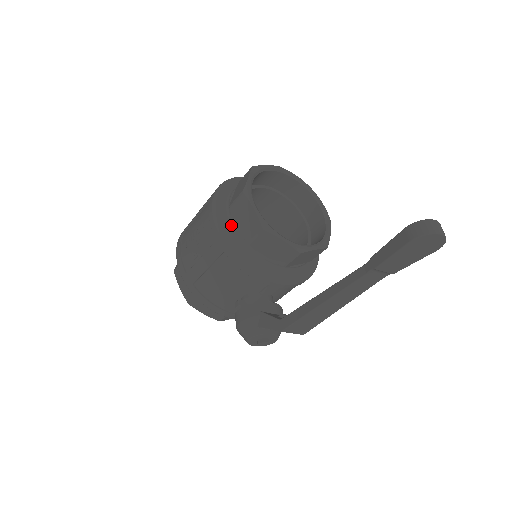
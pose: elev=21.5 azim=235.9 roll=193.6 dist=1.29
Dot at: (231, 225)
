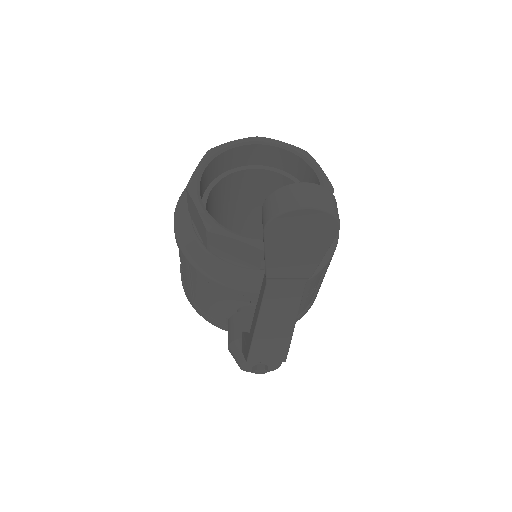
Dot at: (192, 230)
